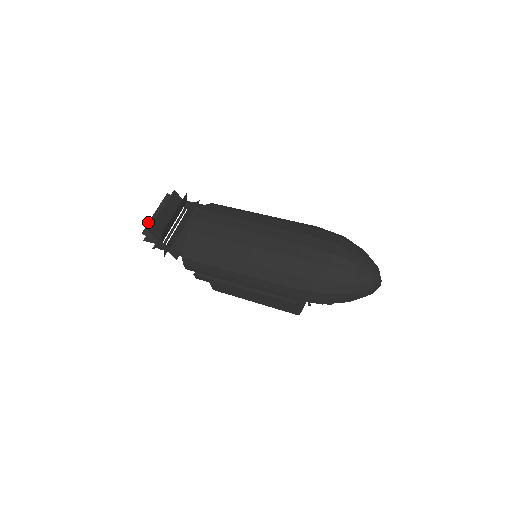
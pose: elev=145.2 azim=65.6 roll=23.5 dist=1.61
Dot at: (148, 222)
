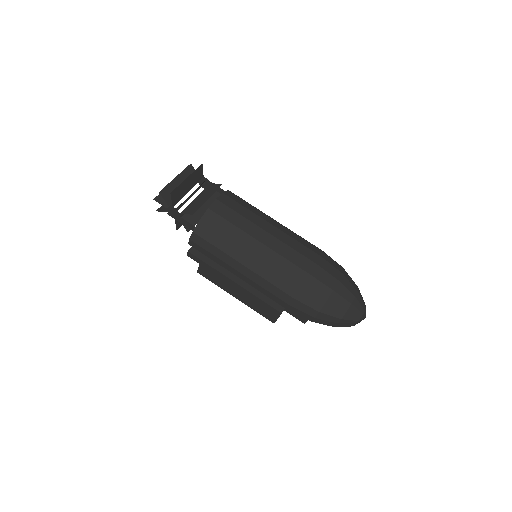
Dot at: (167, 184)
